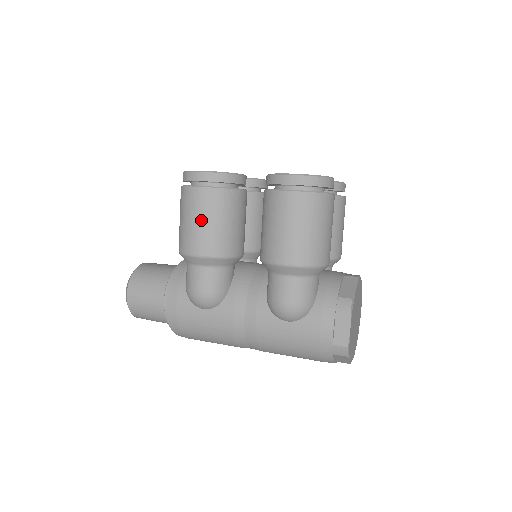
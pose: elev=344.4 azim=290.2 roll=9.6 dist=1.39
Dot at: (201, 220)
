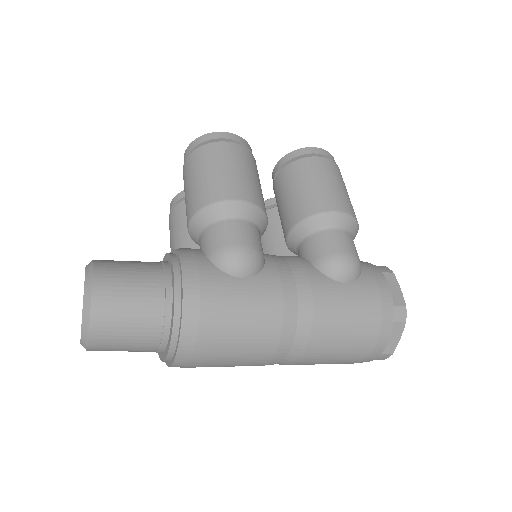
Dot at: (239, 169)
